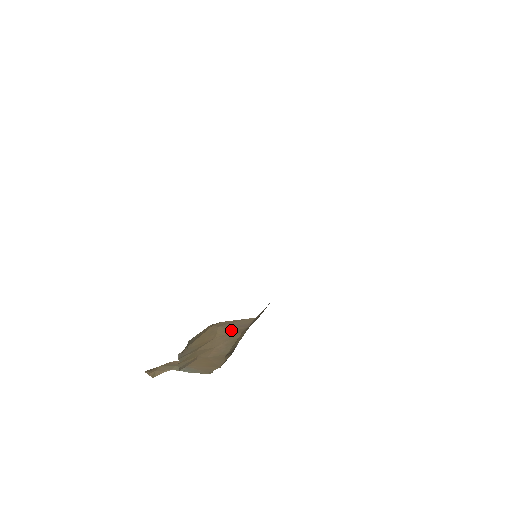
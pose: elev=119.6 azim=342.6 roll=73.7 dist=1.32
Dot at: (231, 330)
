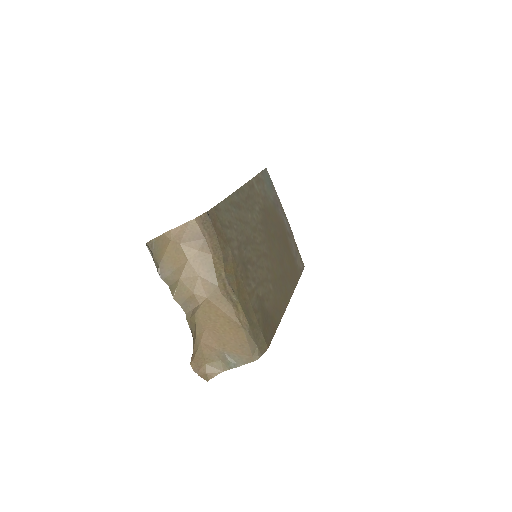
Dot at: (195, 248)
